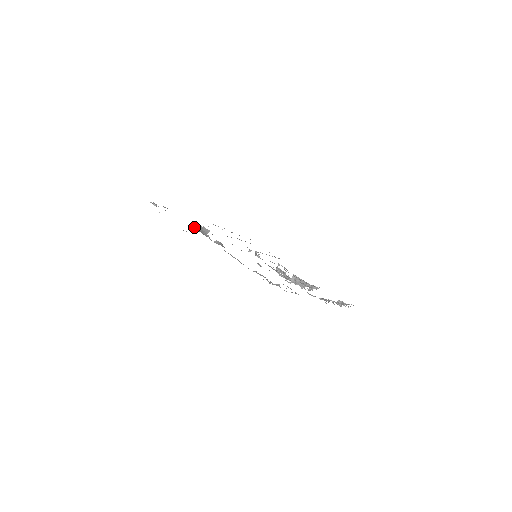
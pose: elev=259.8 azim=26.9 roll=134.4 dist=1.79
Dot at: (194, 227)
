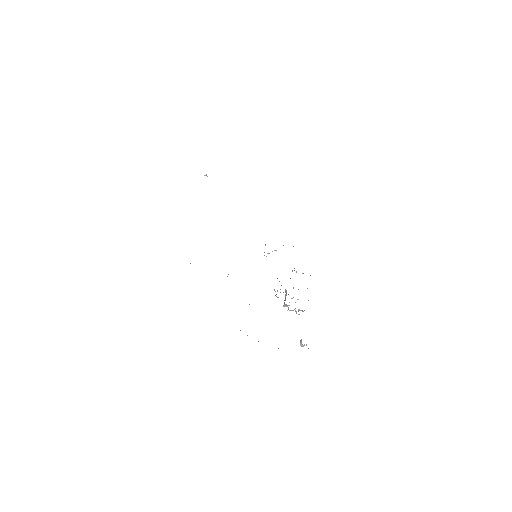
Dot at: occluded
